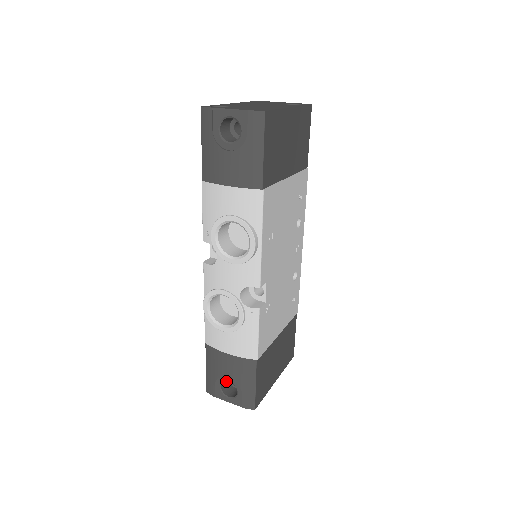
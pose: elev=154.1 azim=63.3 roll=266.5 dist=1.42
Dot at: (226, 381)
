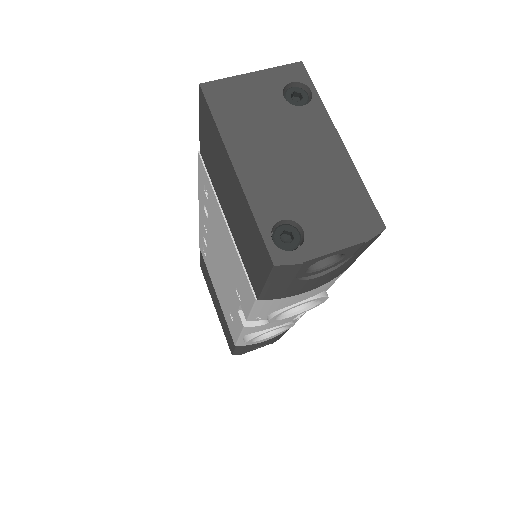
Dot at: occluded
